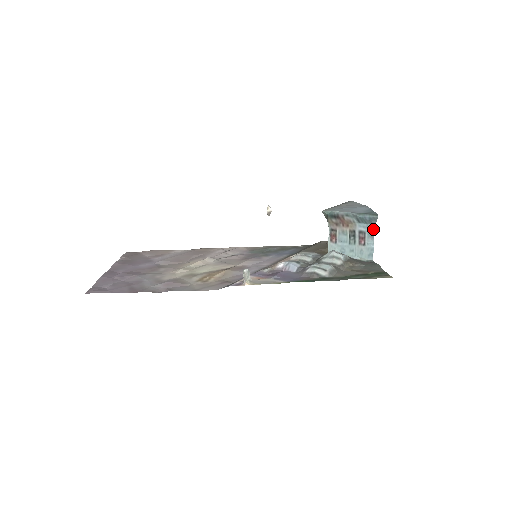
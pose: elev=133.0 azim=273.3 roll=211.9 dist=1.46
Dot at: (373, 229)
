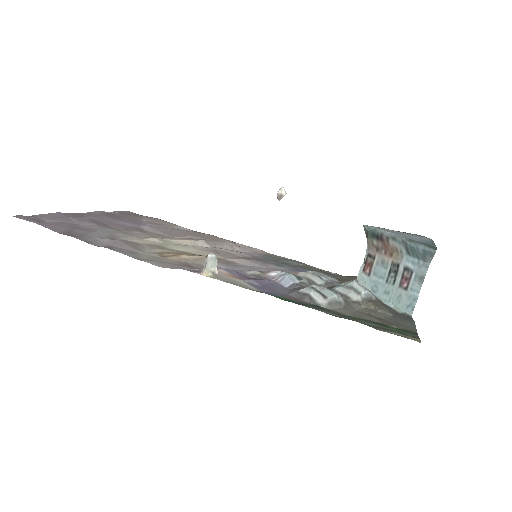
Dot at: (425, 269)
